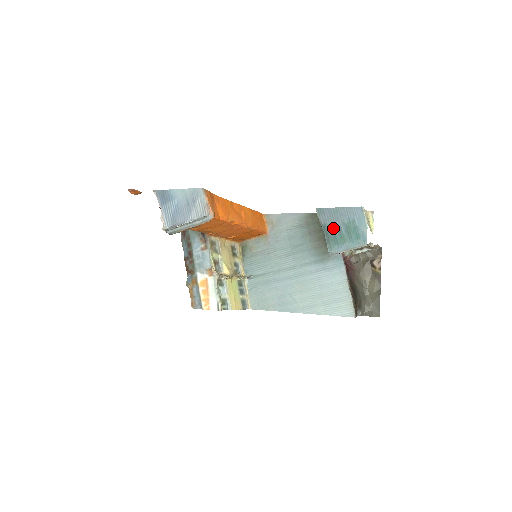
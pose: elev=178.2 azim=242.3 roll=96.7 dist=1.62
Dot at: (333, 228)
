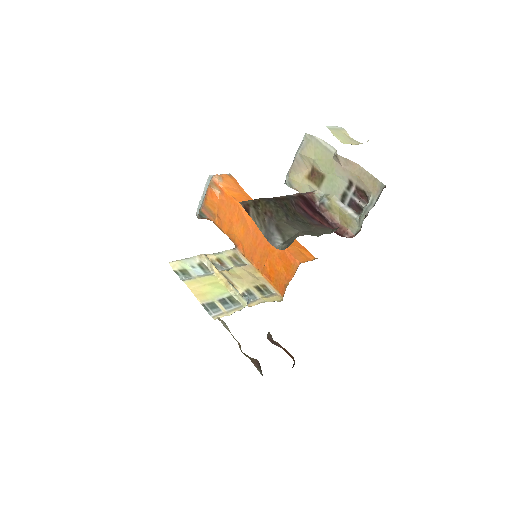
Dot at: occluded
